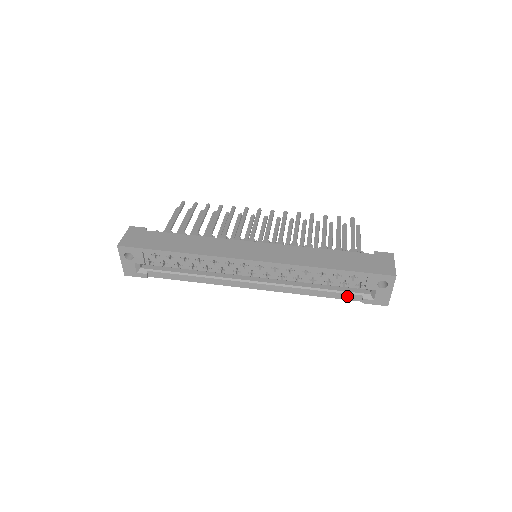
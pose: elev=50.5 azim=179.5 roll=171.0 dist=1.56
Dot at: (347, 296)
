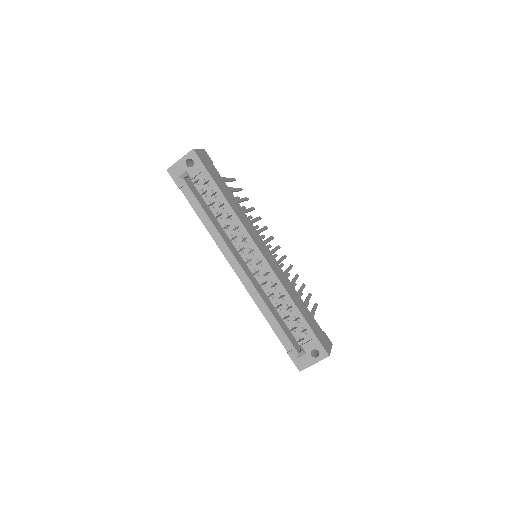
Dot at: (284, 339)
